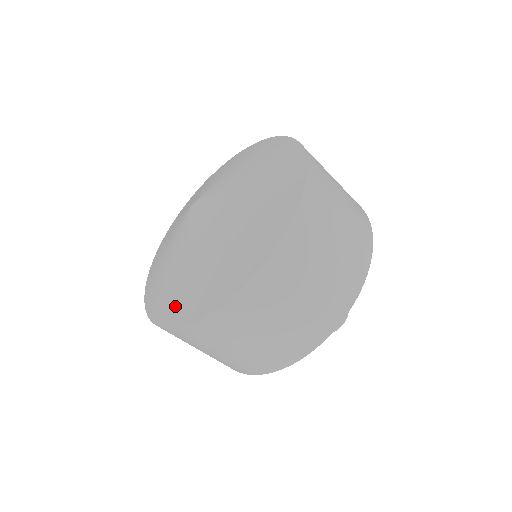
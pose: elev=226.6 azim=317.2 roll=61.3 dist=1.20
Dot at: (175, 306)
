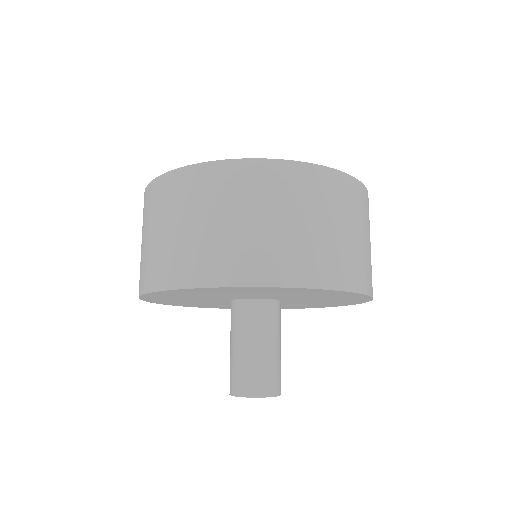
Dot at: occluded
